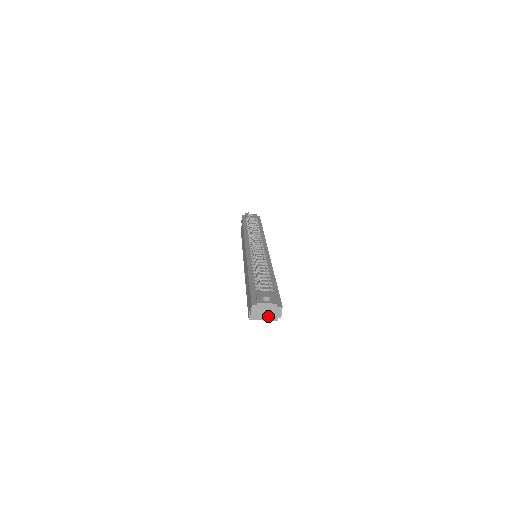
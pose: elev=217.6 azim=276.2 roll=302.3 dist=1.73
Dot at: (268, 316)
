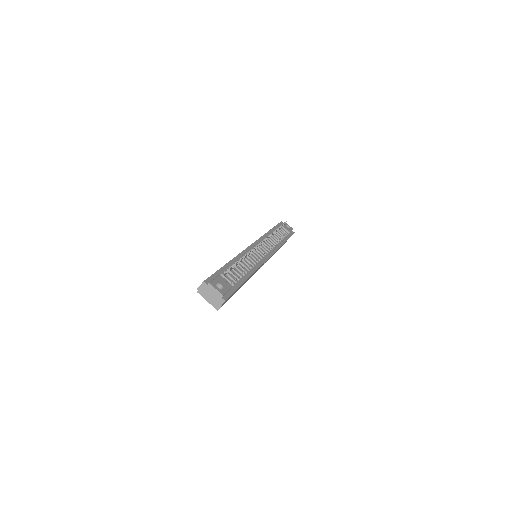
Dot at: (210, 299)
